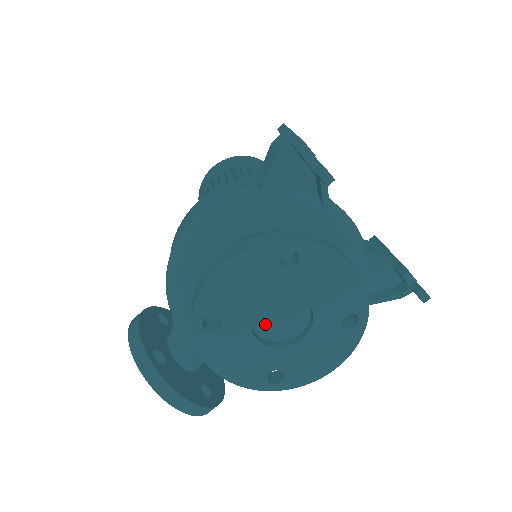
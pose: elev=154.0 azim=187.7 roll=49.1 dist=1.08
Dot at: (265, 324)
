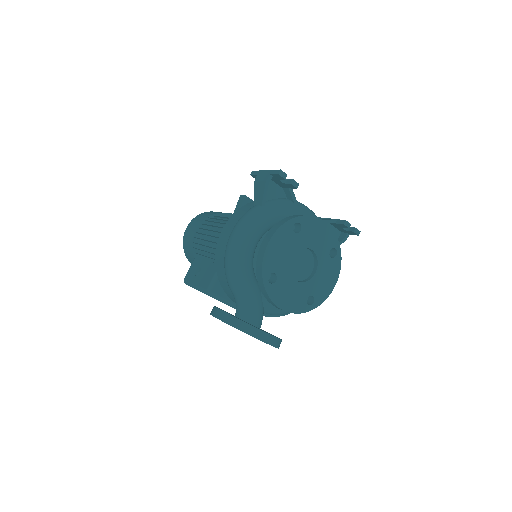
Dot at: (295, 272)
